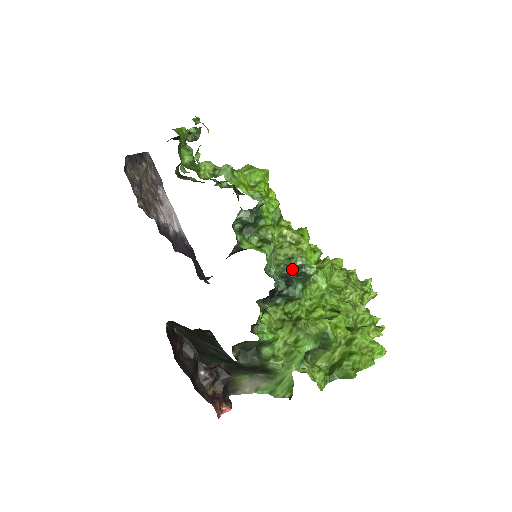
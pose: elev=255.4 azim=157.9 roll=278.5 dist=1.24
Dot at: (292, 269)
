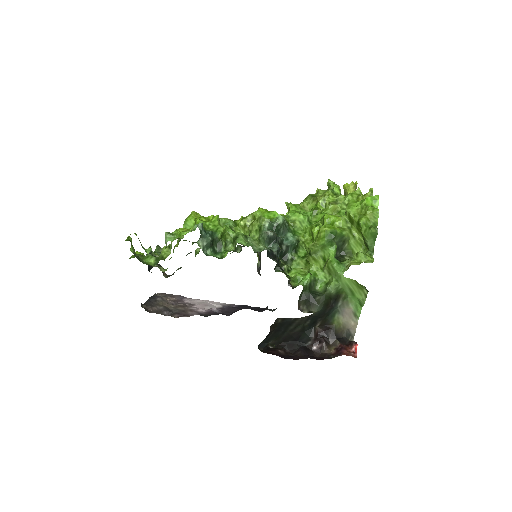
Dot at: (267, 232)
